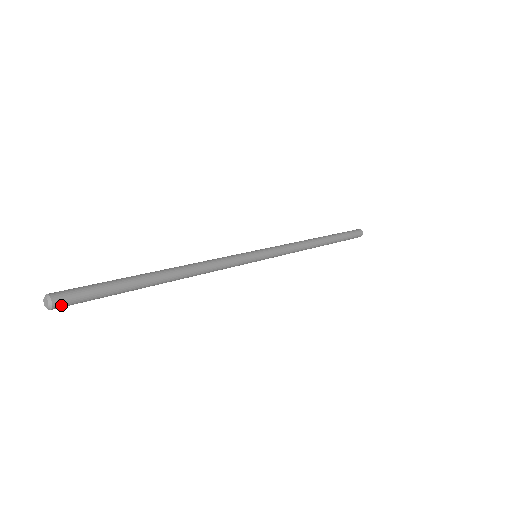
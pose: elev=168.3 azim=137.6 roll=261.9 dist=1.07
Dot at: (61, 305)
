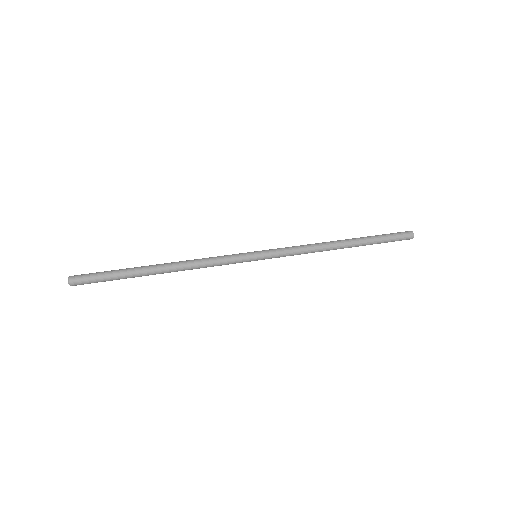
Dot at: occluded
